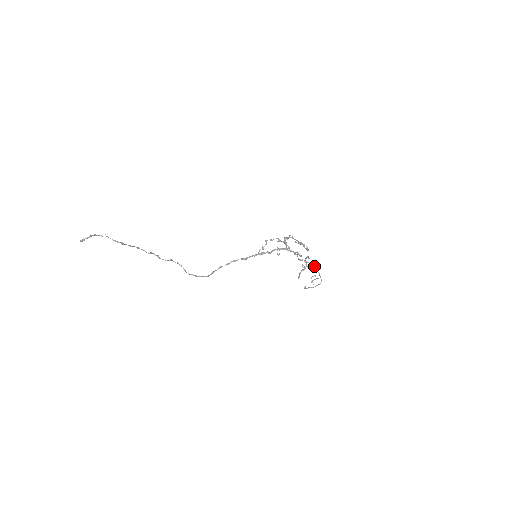
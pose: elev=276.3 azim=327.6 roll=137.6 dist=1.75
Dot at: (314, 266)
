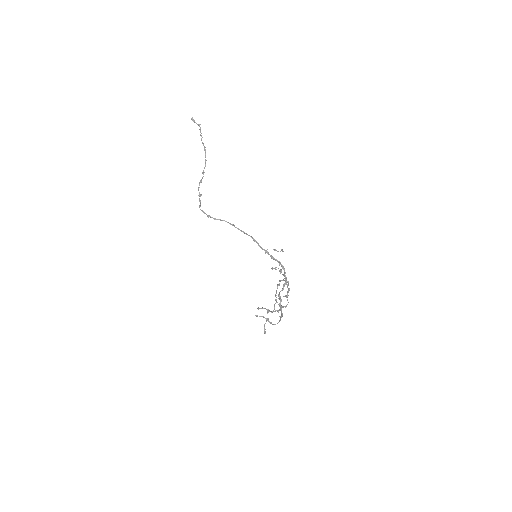
Dot at: (282, 313)
